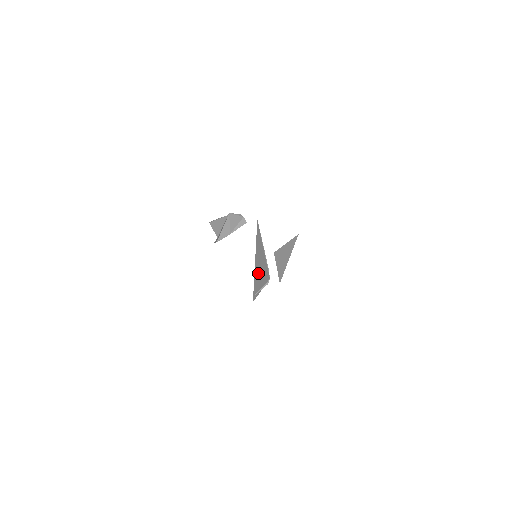
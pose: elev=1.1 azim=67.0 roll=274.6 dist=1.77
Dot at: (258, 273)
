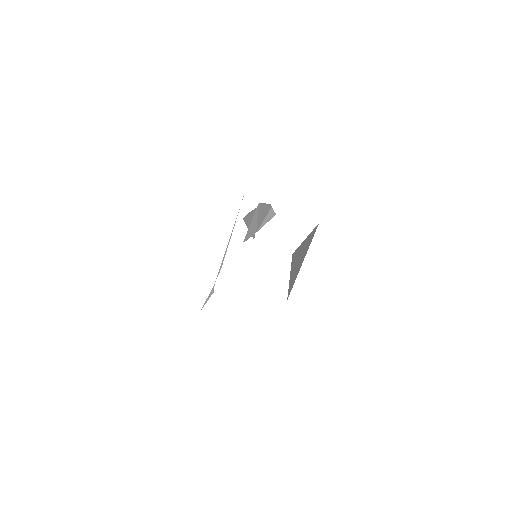
Dot at: occluded
